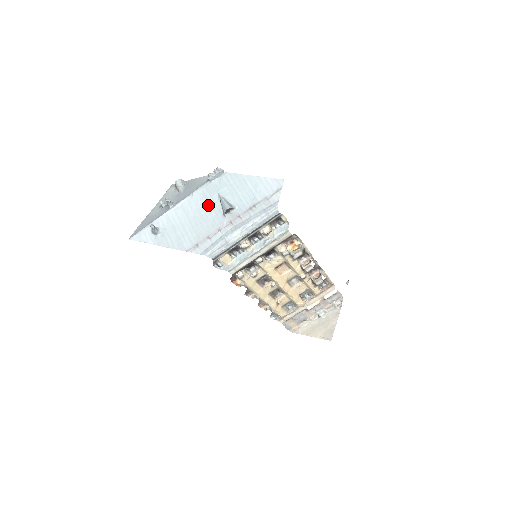
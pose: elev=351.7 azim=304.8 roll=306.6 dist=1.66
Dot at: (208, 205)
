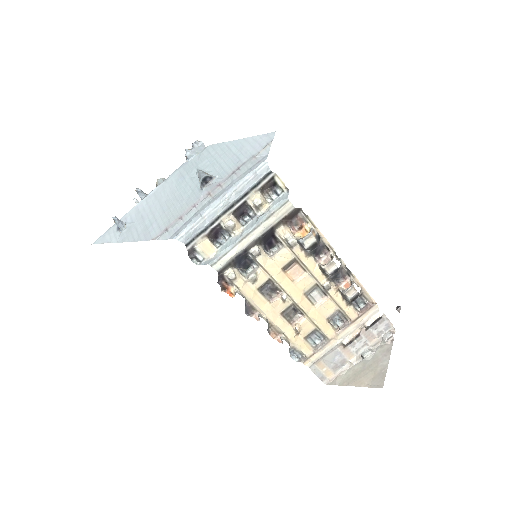
Dot at: (184, 184)
